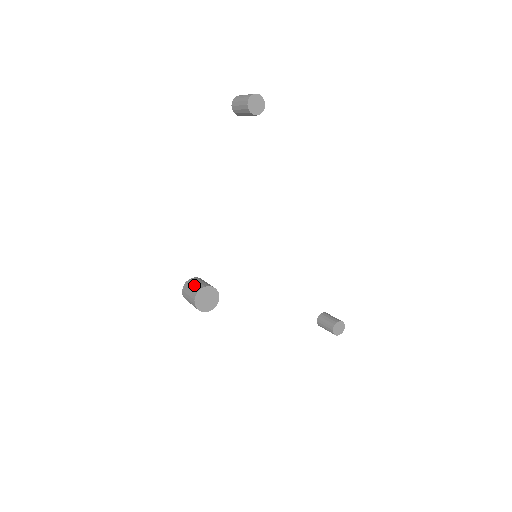
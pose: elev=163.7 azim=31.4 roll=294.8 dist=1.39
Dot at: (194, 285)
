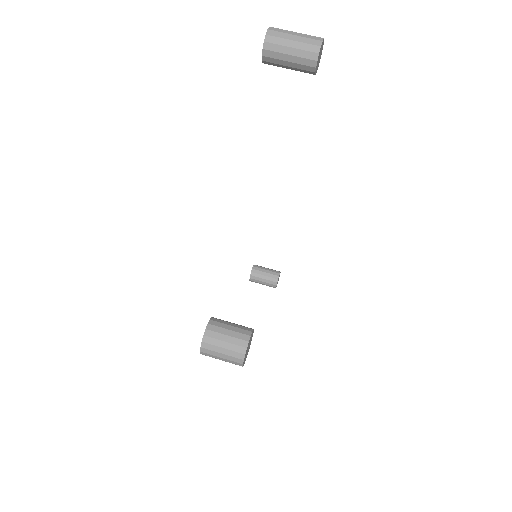
Dot at: (228, 338)
